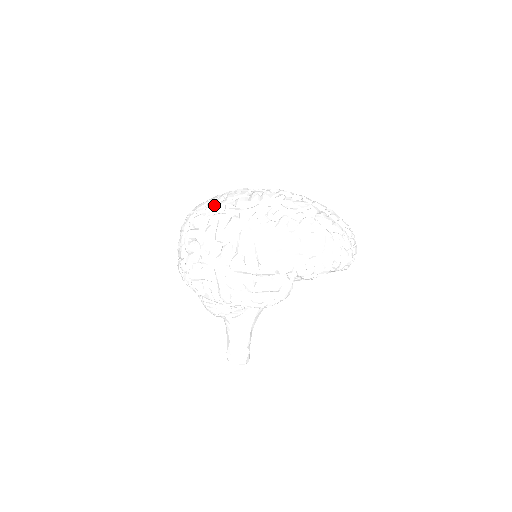
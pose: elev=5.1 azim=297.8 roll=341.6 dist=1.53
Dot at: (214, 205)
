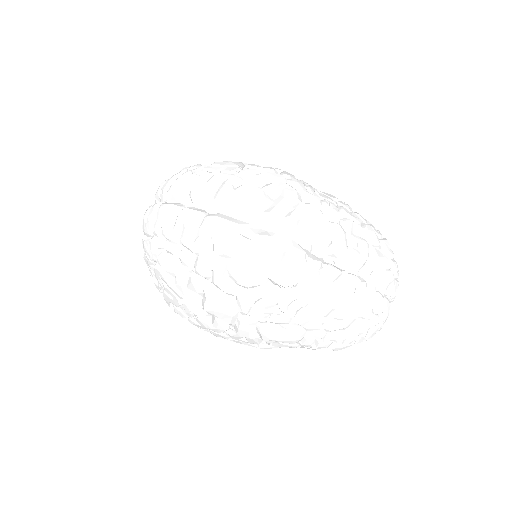
Dot at: (193, 255)
